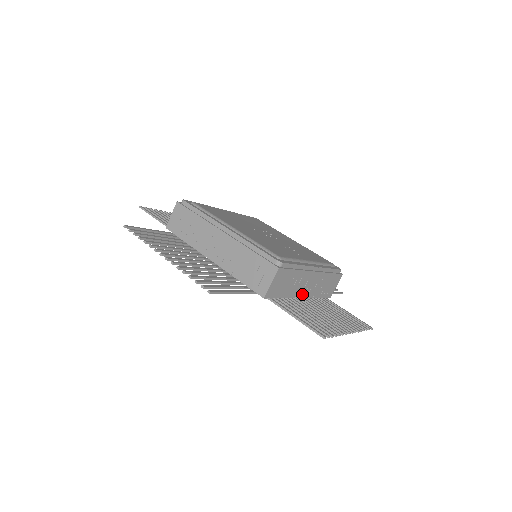
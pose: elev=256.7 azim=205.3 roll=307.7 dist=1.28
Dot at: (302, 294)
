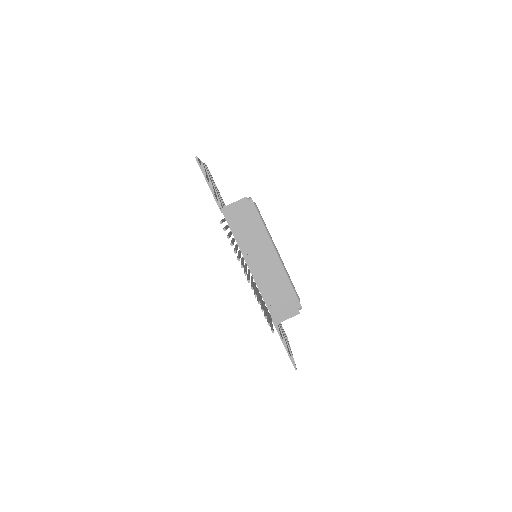
Dot at: (251, 264)
